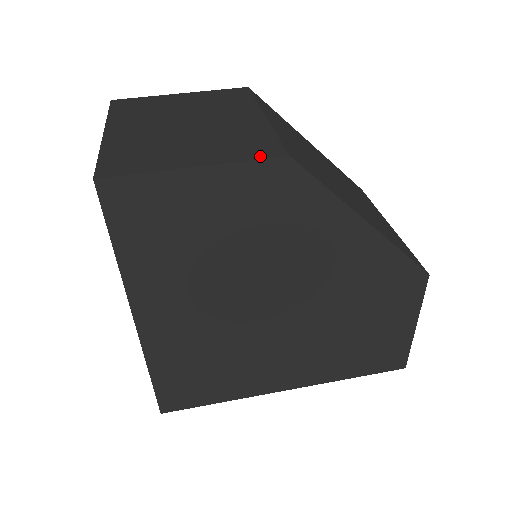
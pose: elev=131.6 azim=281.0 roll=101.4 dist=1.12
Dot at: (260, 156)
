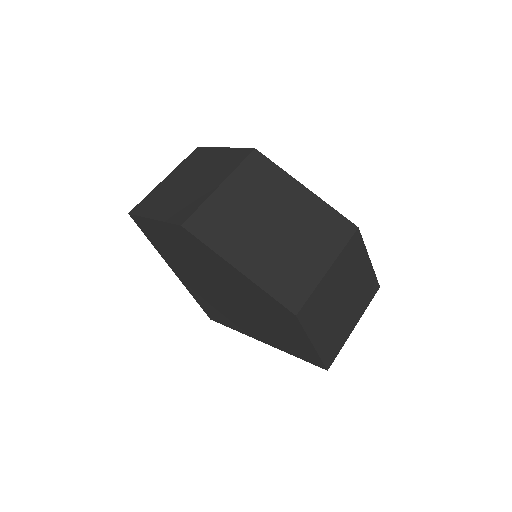
Dot at: (174, 221)
